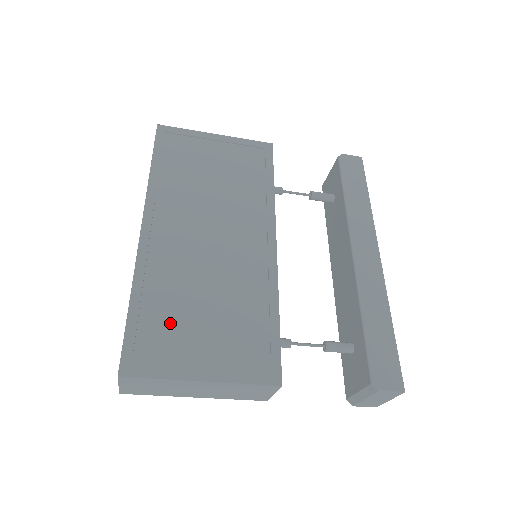
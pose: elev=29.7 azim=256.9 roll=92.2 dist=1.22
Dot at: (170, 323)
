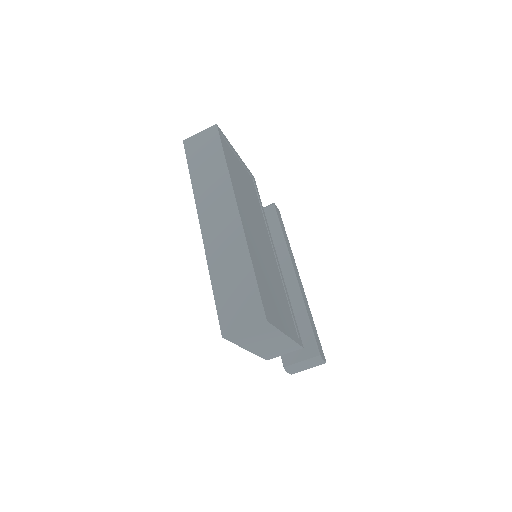
Dot at: (267, 290)
